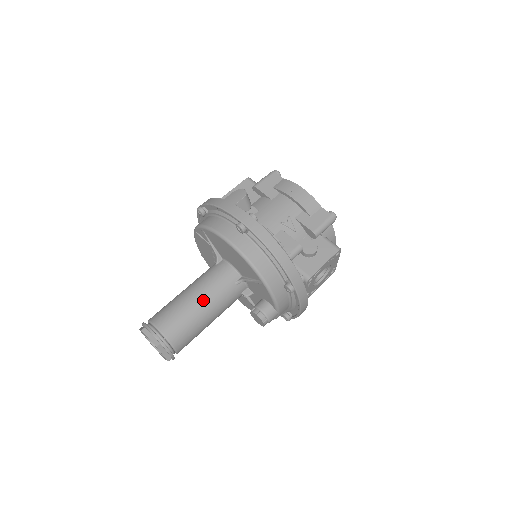
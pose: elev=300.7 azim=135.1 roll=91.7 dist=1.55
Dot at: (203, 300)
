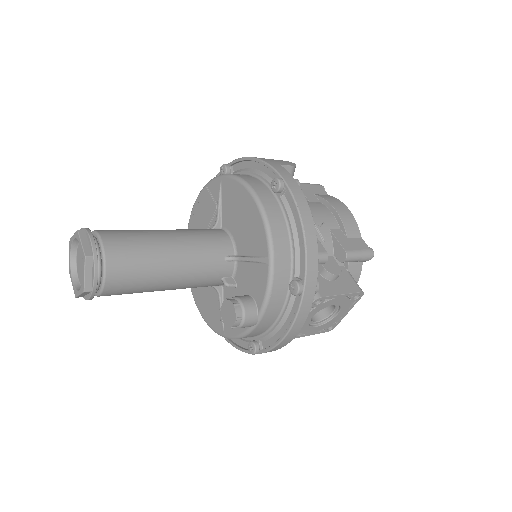
Dot at: (178, 247)
